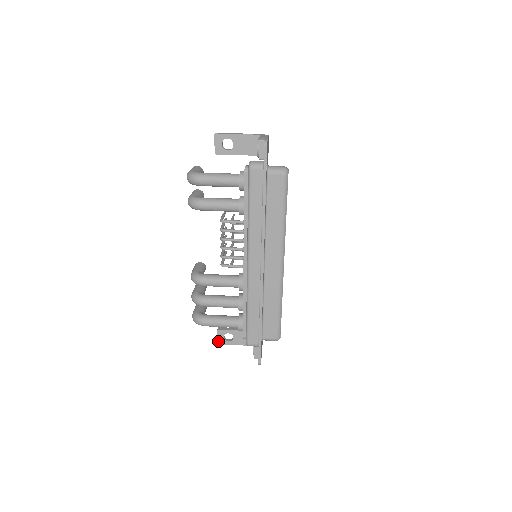
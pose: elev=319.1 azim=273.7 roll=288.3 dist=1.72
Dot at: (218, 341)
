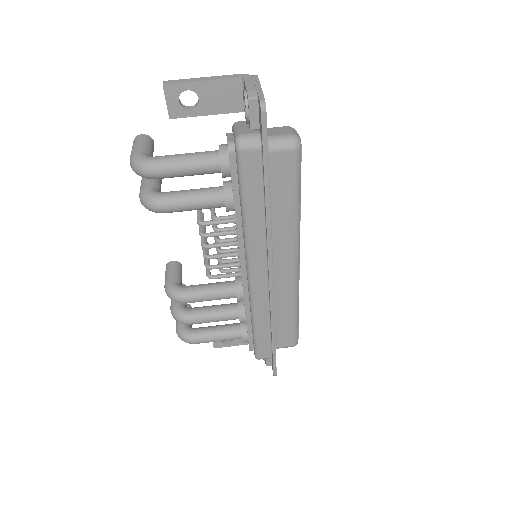
Dot at: (214, 345)
